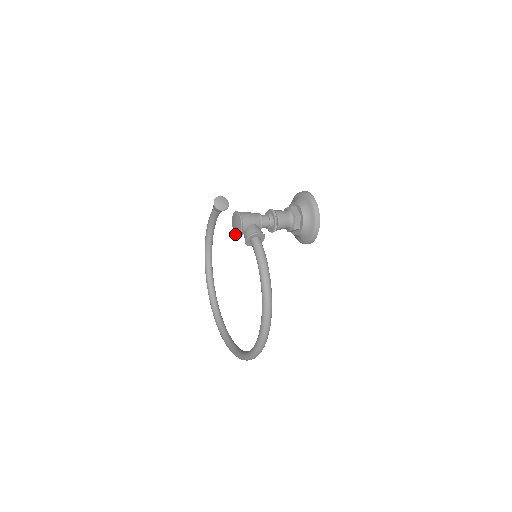
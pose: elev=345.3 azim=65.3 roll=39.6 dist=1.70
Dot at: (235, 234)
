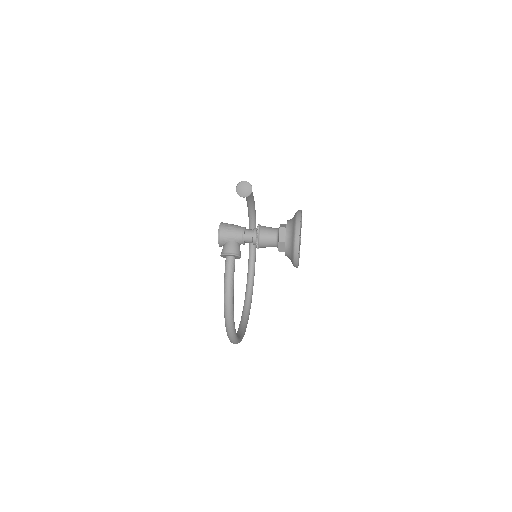
Dot at: occluded
